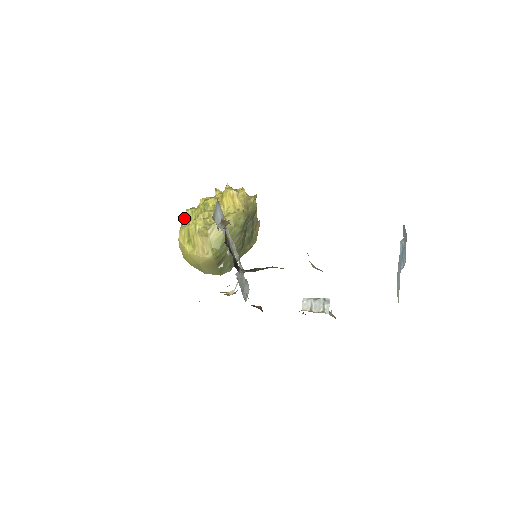
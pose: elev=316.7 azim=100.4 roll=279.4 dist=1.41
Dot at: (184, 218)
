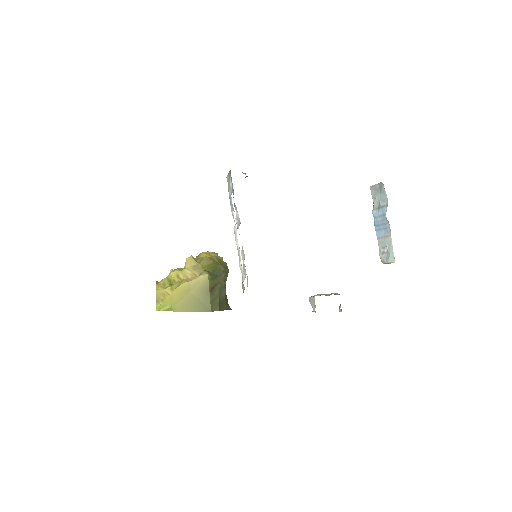
Dot at: (157, 282)
